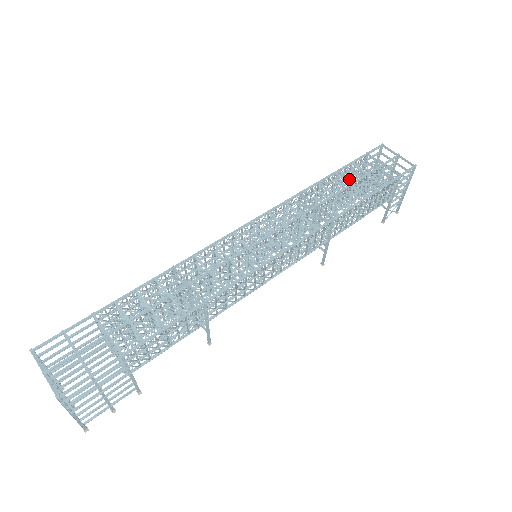
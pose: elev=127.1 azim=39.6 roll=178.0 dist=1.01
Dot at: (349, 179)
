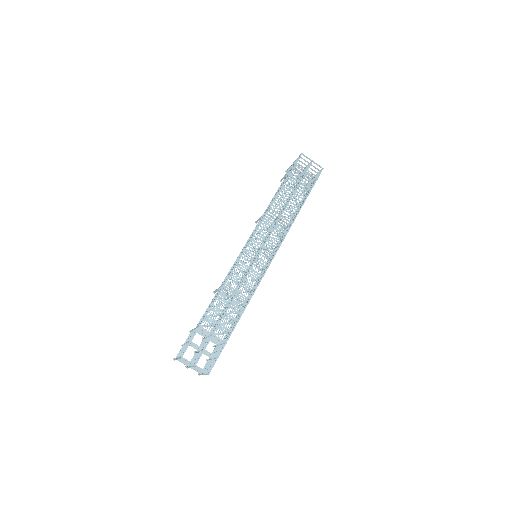
Dot at: (289, 185)
